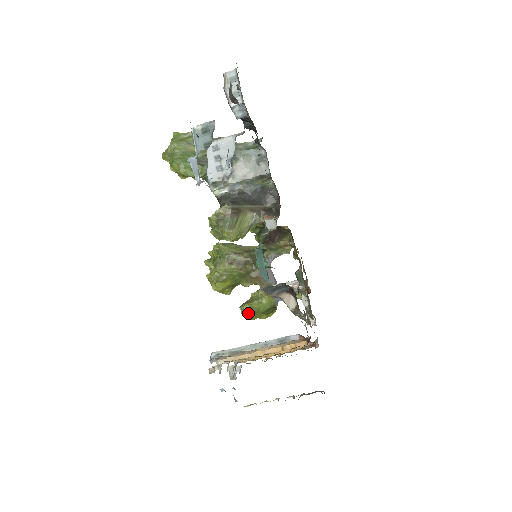
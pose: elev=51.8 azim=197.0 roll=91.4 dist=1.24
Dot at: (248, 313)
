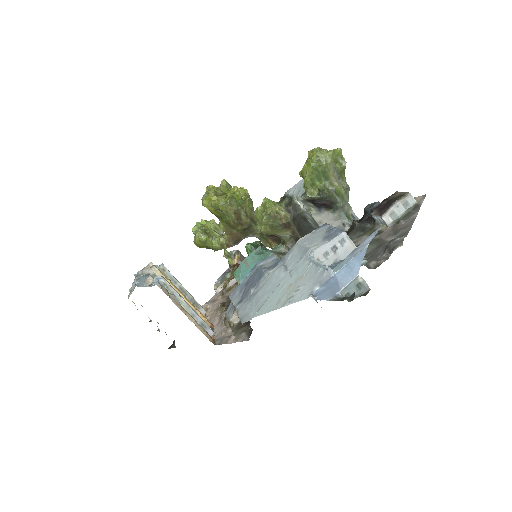
Dot at: (199, 241)
